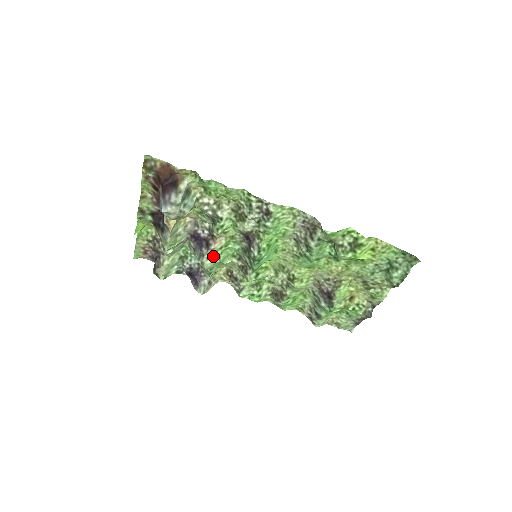
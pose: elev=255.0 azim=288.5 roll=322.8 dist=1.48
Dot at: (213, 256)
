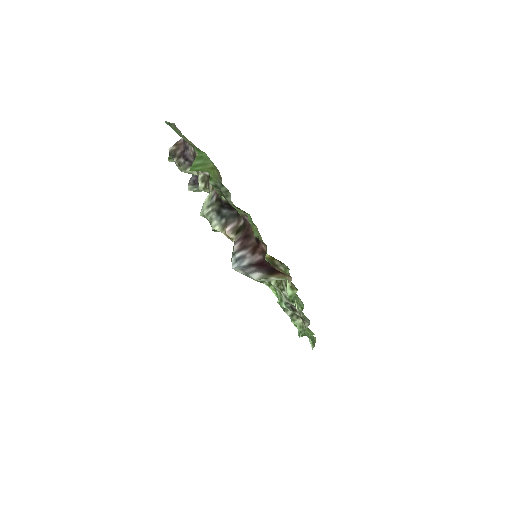
Dot at: occluded
